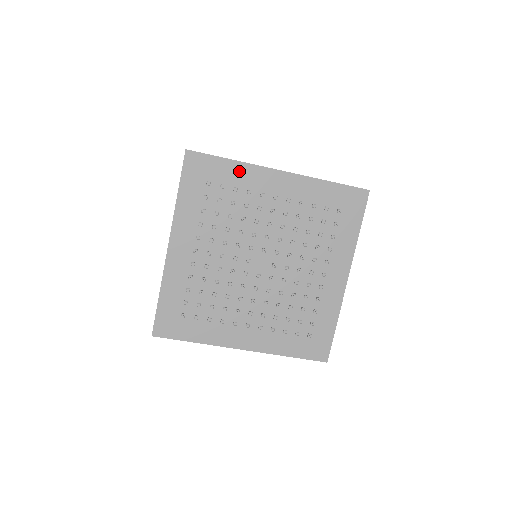
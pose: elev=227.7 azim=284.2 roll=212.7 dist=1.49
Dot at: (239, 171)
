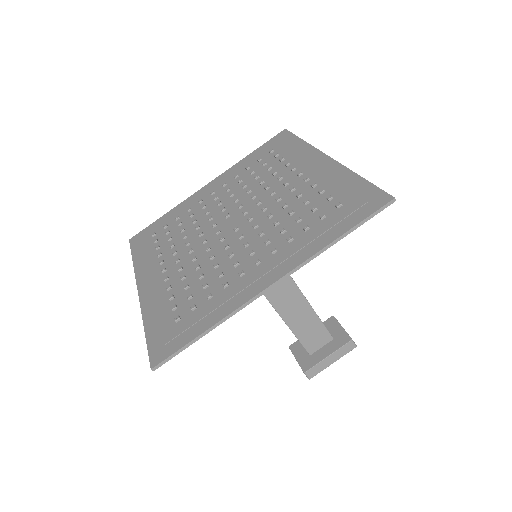
Dot at: (175, 212)
